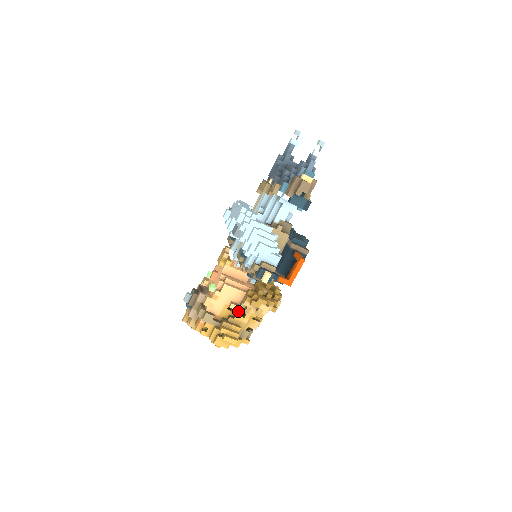
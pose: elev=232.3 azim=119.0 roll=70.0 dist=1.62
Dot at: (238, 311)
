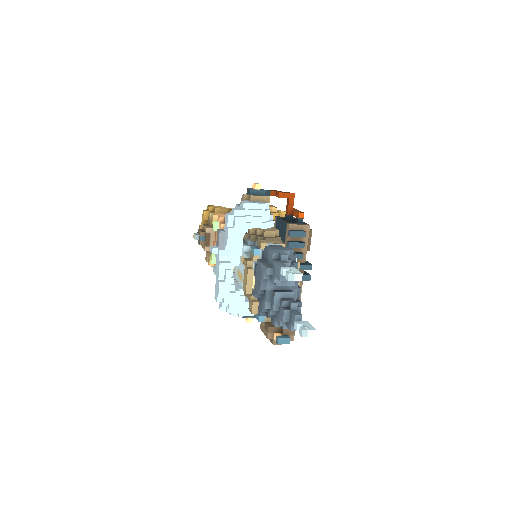
Dot at: occluded
